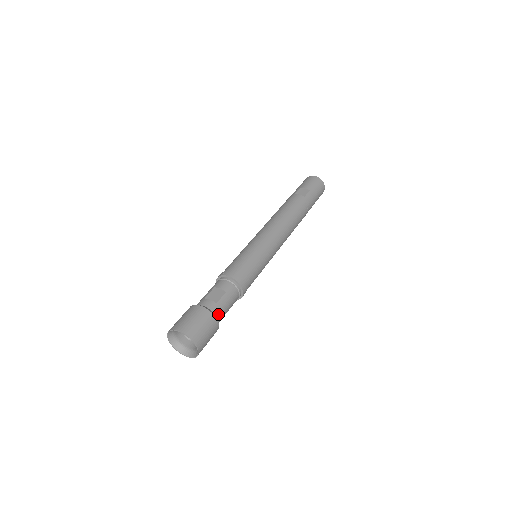
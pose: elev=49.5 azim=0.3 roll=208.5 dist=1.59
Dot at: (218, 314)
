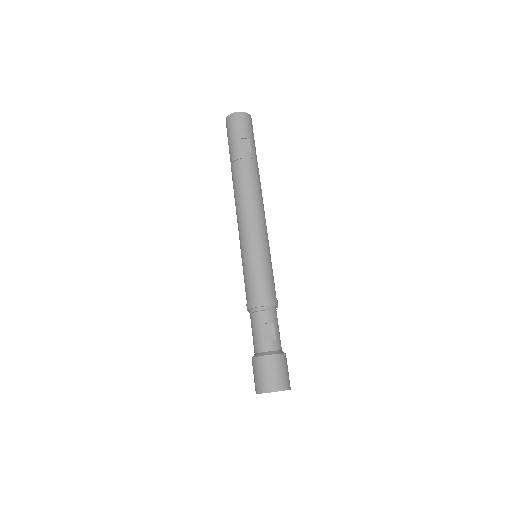
Dot at: (281, 347)
